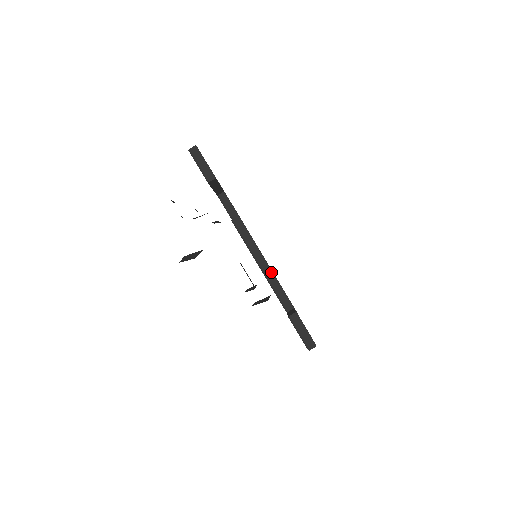
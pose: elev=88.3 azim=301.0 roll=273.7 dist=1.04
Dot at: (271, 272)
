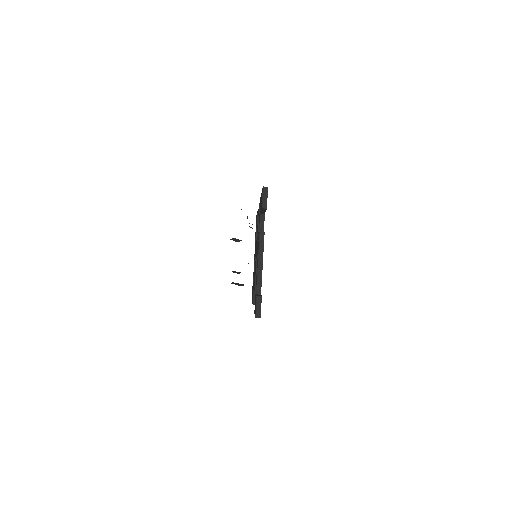
Dot at: occluded
